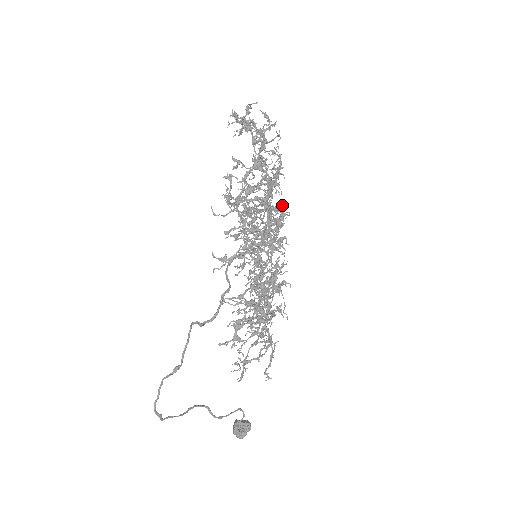
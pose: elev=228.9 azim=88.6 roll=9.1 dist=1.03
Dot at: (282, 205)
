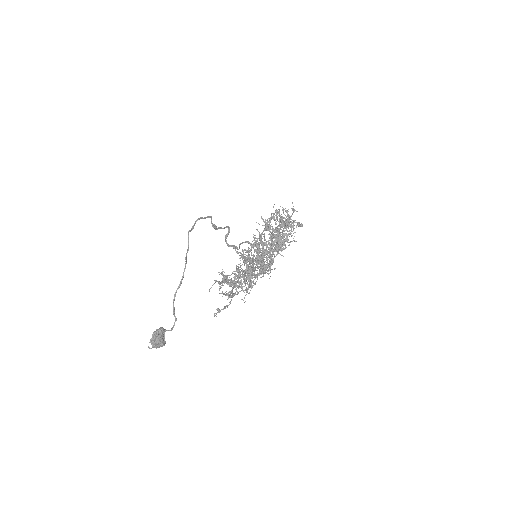
Dot at: (294, 241)
